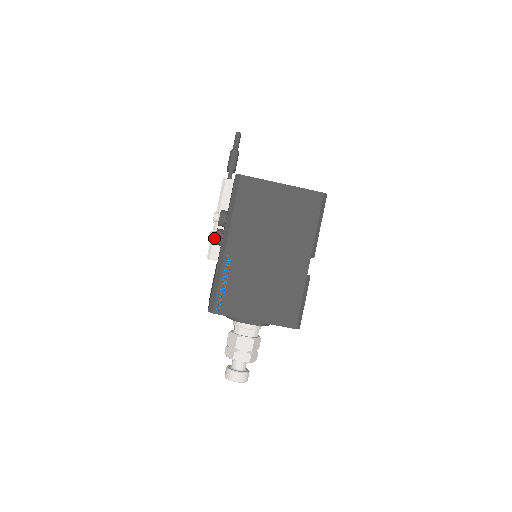
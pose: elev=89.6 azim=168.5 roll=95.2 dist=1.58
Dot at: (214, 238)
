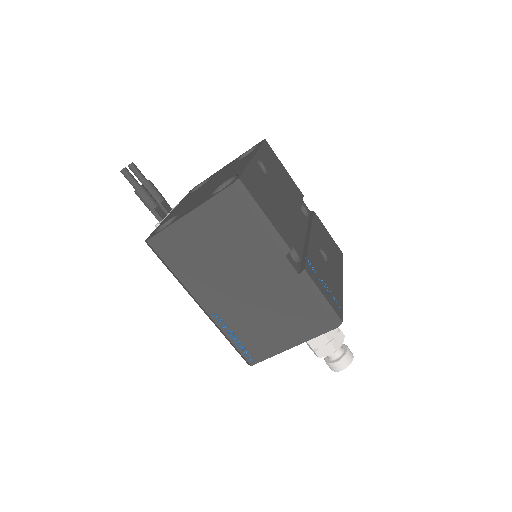
Dot at: occluded
